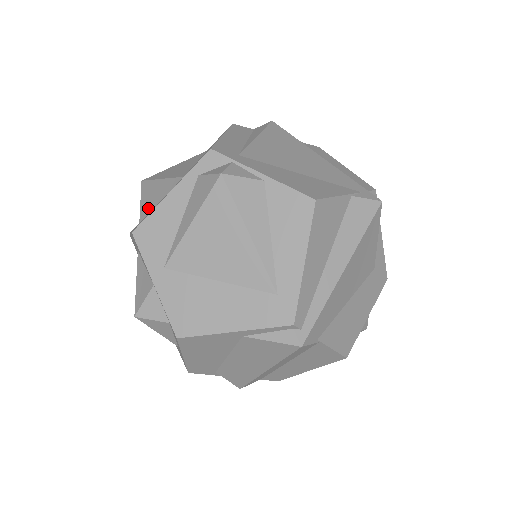
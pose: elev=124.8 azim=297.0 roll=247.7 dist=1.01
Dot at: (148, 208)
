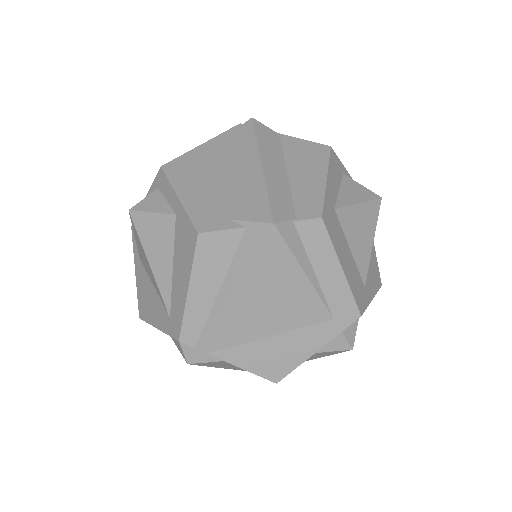
Dot at: occluded
